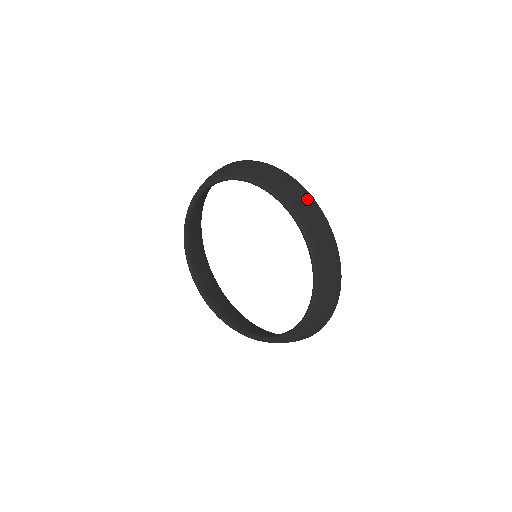
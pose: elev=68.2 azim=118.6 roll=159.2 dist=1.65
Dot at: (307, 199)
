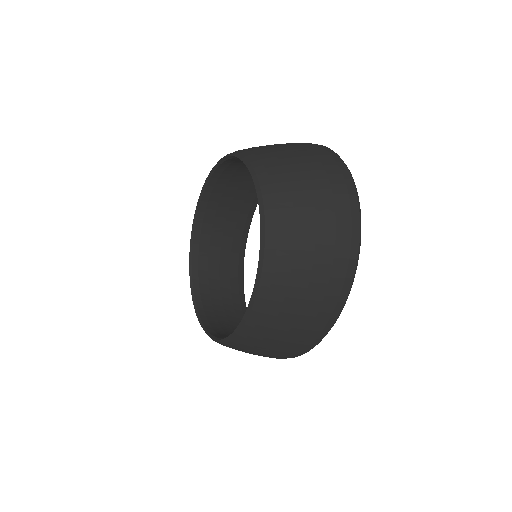
Dot at: occluded
